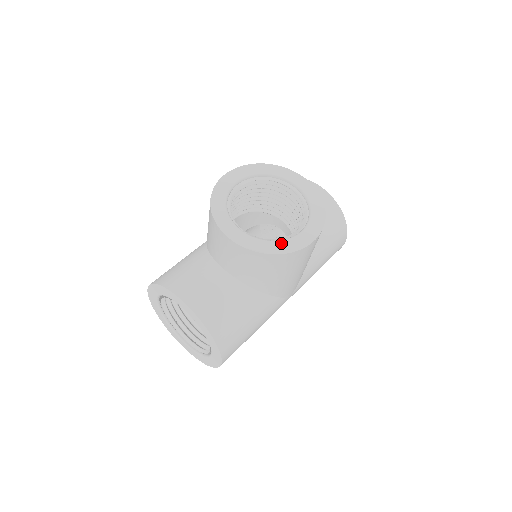
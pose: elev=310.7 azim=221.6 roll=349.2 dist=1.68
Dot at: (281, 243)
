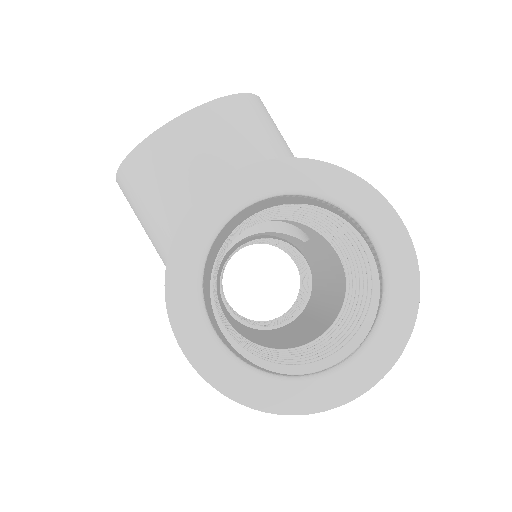
Dot at: occluded
